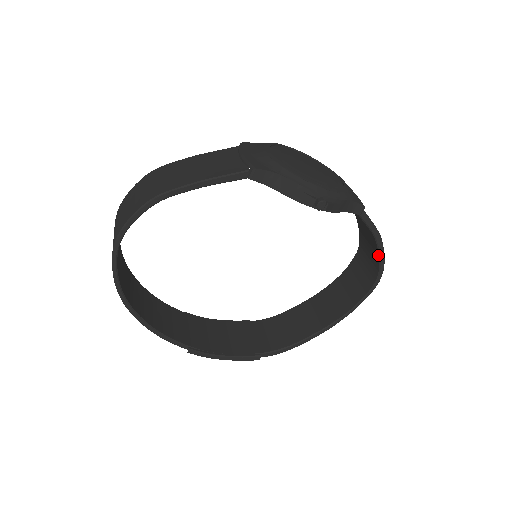
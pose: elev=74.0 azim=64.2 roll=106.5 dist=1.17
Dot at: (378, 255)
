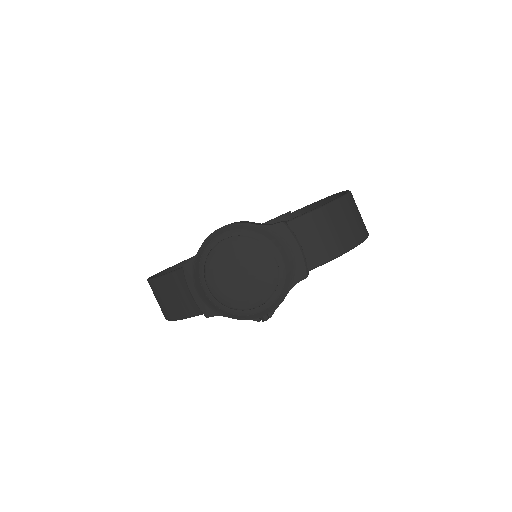
Dot at: occluded
